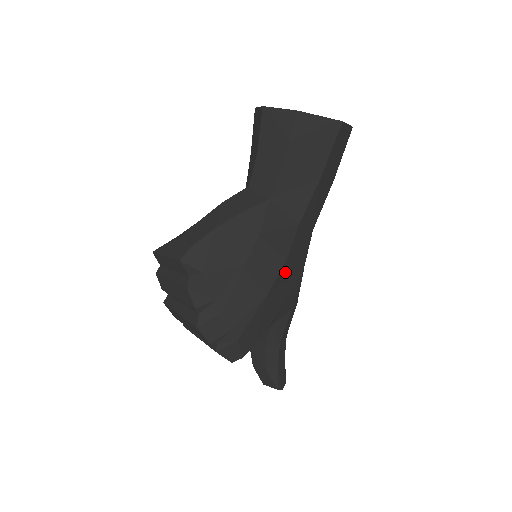
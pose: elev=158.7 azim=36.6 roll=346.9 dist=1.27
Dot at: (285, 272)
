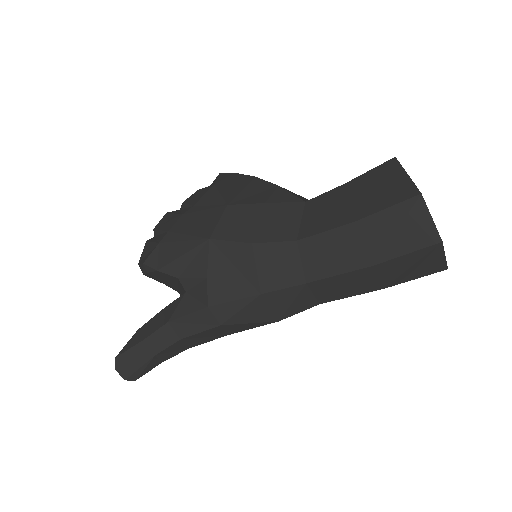
Dot at: (241, 254)
